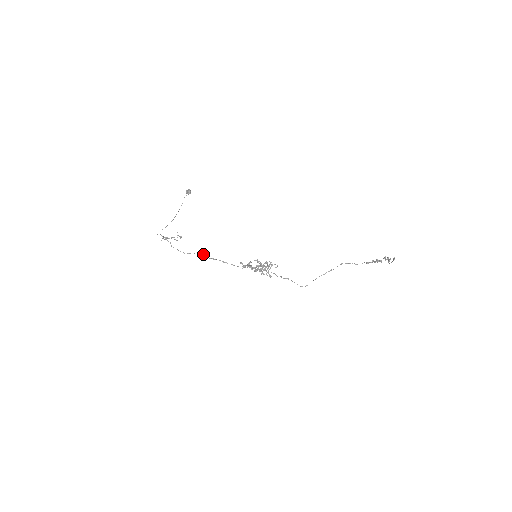
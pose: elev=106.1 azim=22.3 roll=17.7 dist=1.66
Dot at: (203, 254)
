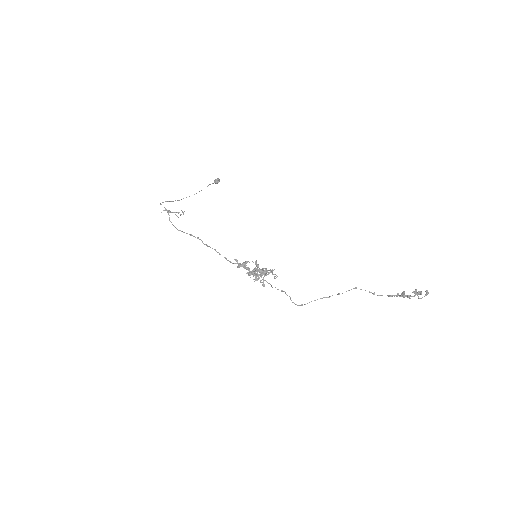
Dot at: occluded
